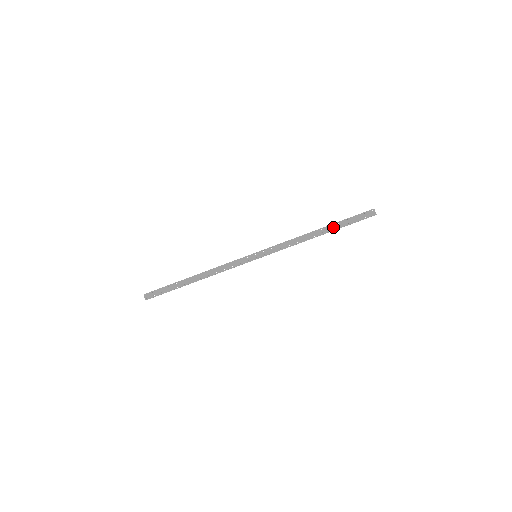
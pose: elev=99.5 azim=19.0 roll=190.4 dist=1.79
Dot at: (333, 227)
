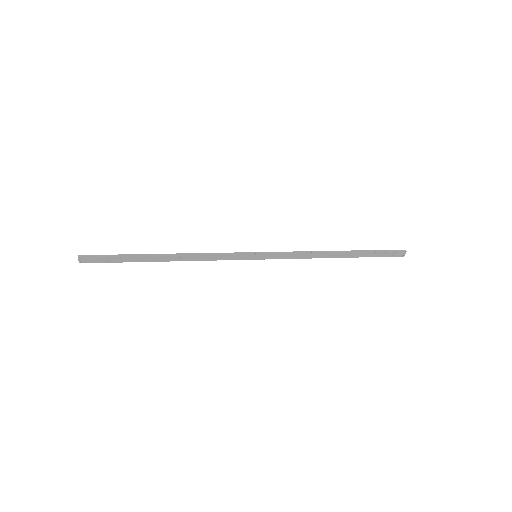
Dot at: (357, 255)
